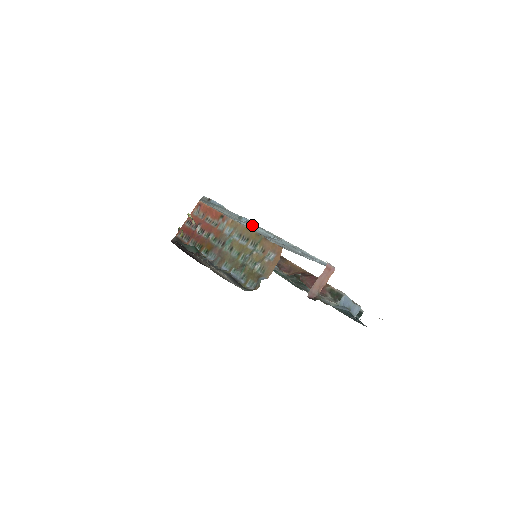
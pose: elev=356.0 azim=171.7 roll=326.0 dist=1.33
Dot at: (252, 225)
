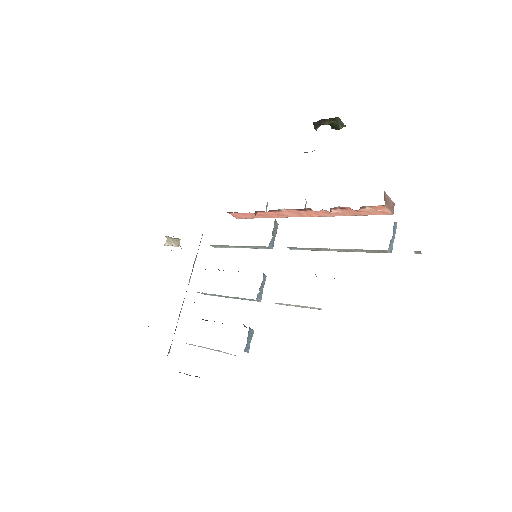
Dot at: occluded
